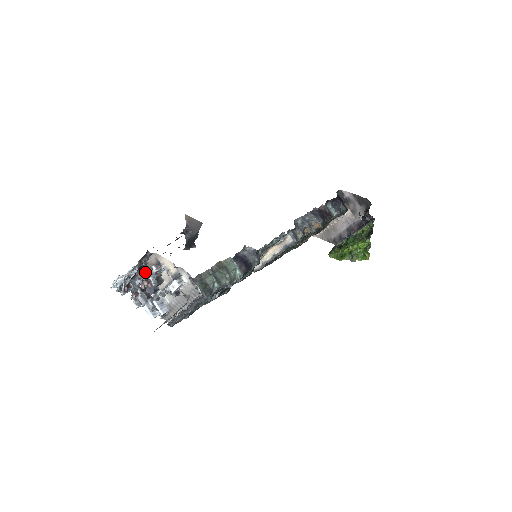
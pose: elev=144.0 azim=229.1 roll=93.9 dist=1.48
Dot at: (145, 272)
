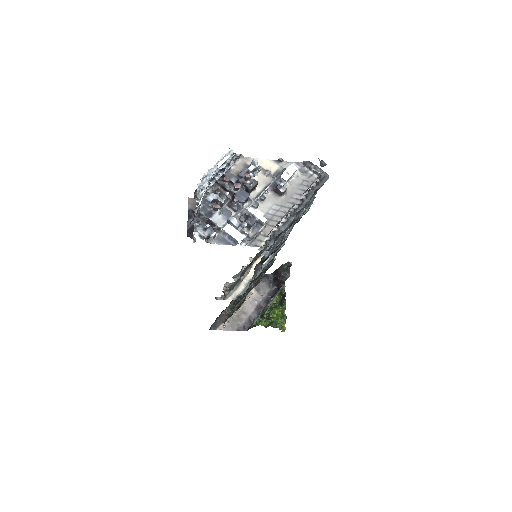
Dot at: (232, 176)
